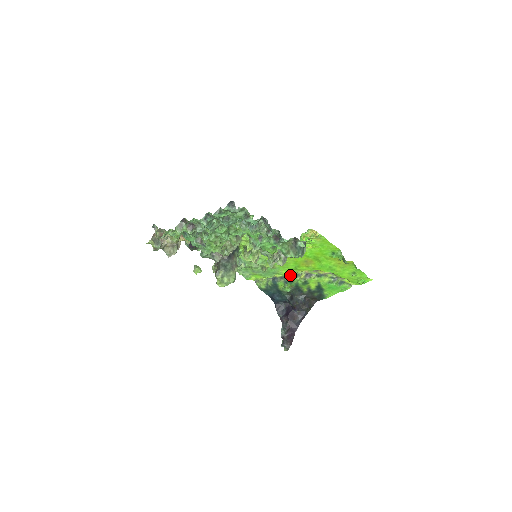
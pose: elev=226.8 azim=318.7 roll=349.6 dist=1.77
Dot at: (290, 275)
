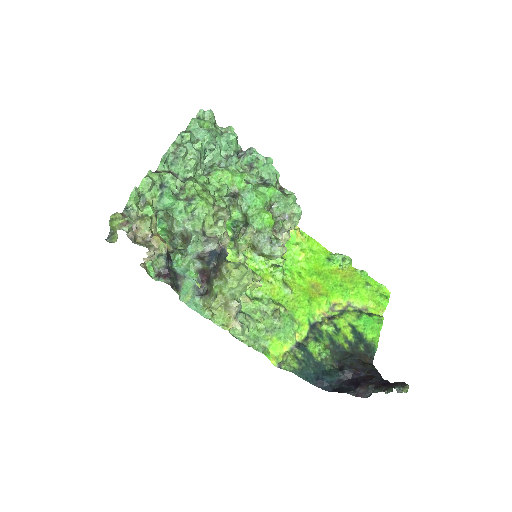
Dot at: (312, 327)
